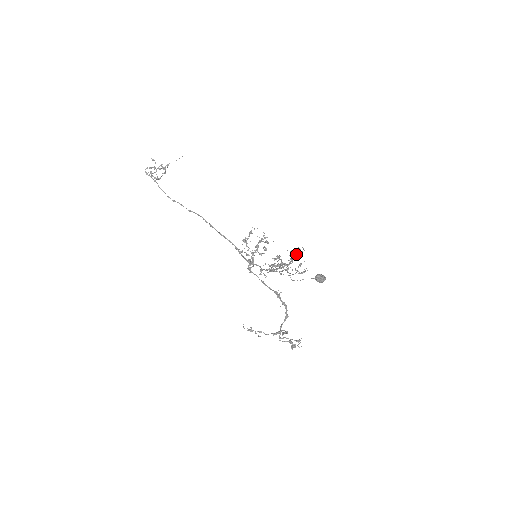
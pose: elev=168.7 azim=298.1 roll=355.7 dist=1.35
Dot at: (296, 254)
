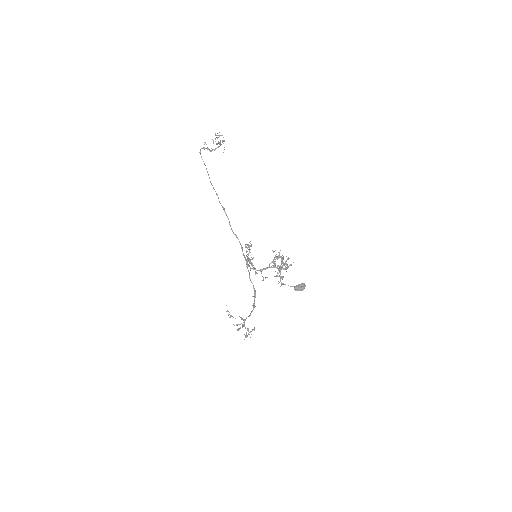
Dot at: (286, 265)
